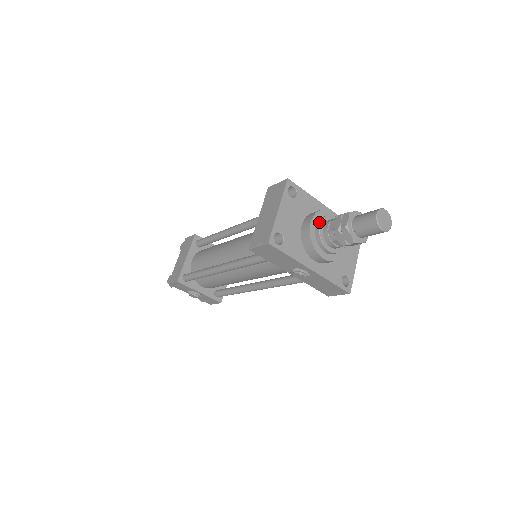
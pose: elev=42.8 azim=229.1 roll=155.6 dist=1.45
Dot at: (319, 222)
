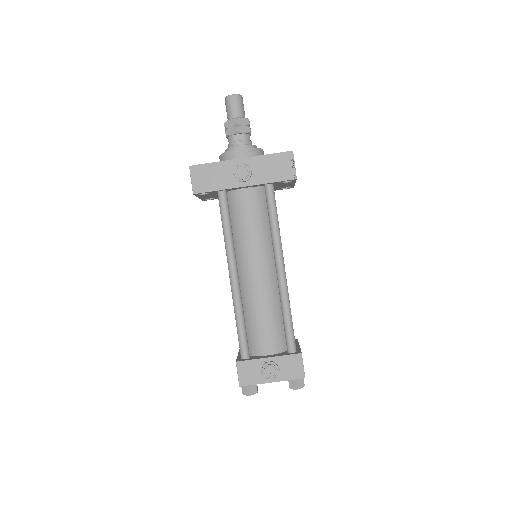
Dot at: occluded
